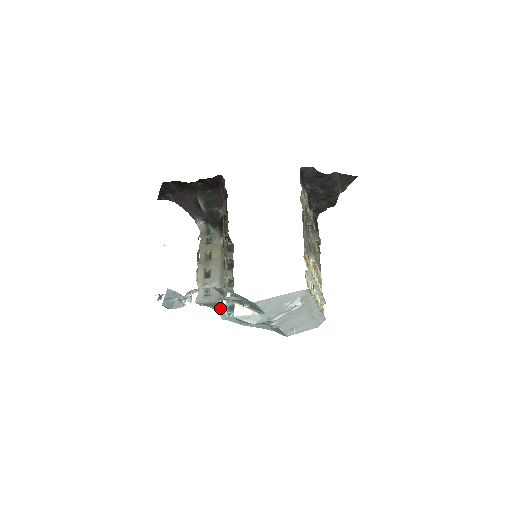
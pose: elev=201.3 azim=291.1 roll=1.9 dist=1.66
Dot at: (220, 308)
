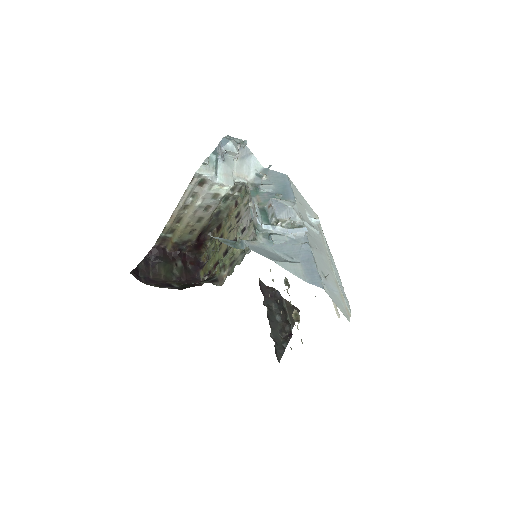
Dot at: occluded
